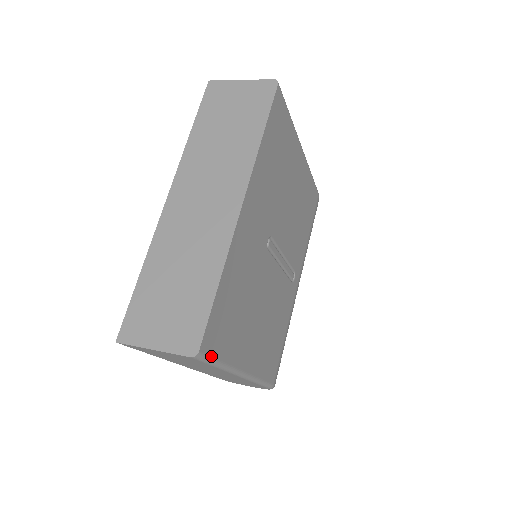
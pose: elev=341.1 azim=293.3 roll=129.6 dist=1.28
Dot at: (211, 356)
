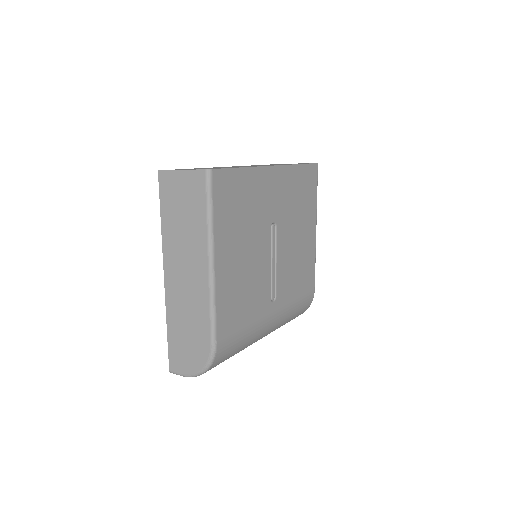
Dot at: (213, 190)
